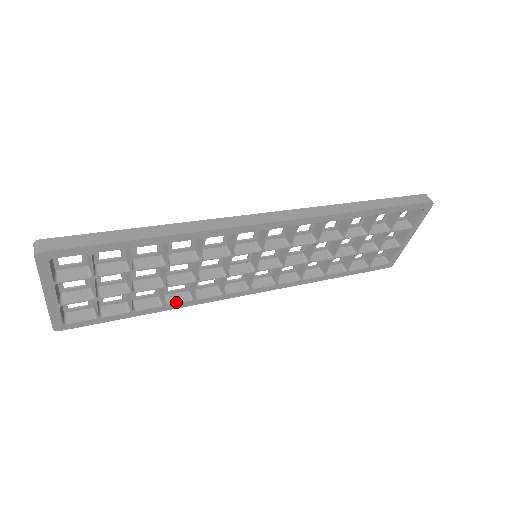
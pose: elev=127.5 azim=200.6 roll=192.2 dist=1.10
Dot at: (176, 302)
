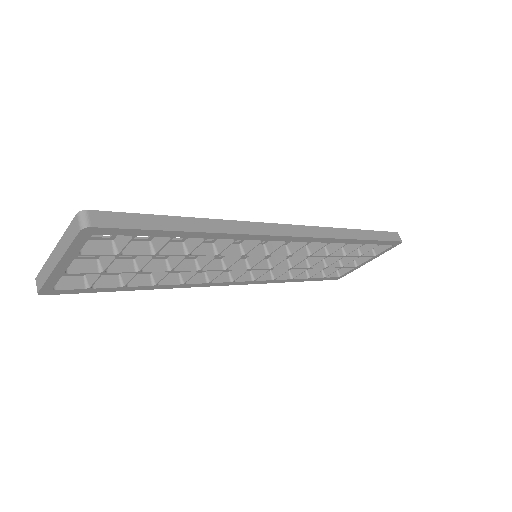
Dot at: (167, 283)
